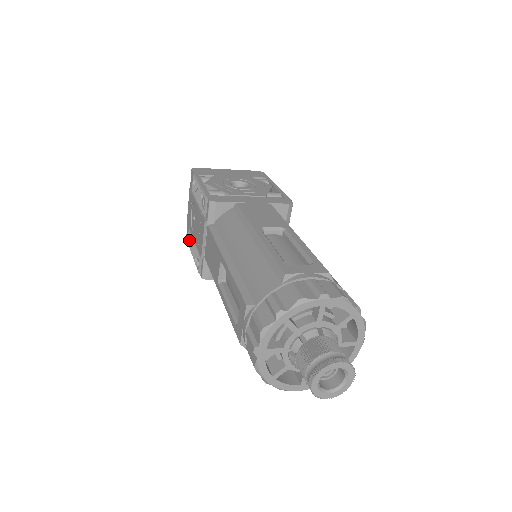
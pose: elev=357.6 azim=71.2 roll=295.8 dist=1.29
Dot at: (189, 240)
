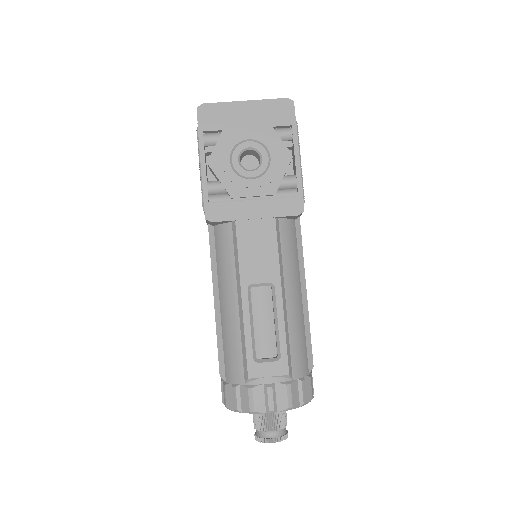
Dot at: occluded
